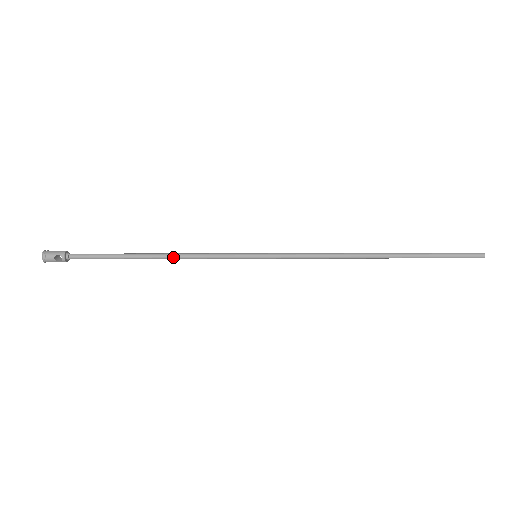
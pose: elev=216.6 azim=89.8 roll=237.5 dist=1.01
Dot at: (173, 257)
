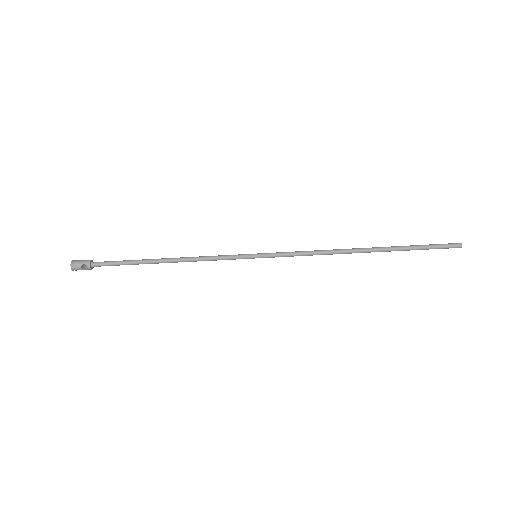
Dot at: (183, 261)
